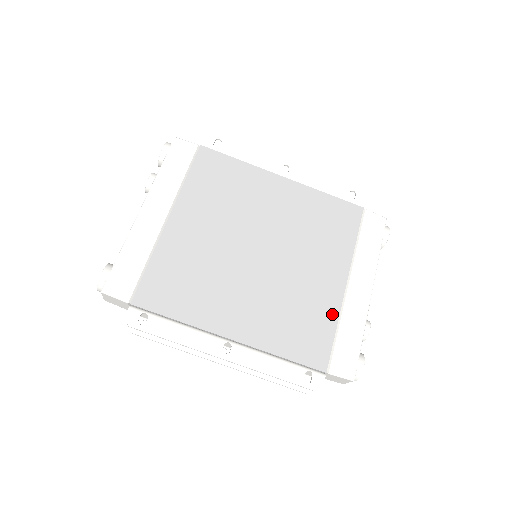
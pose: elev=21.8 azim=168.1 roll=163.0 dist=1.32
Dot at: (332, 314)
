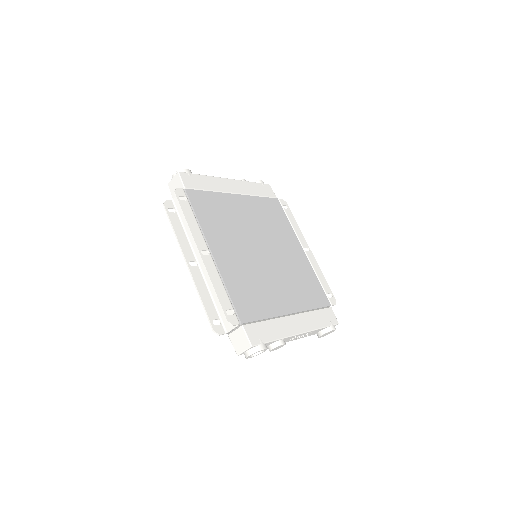
Dot at: (271, 312)
